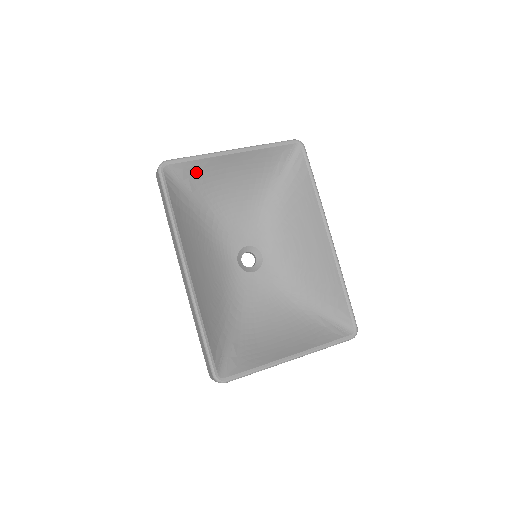
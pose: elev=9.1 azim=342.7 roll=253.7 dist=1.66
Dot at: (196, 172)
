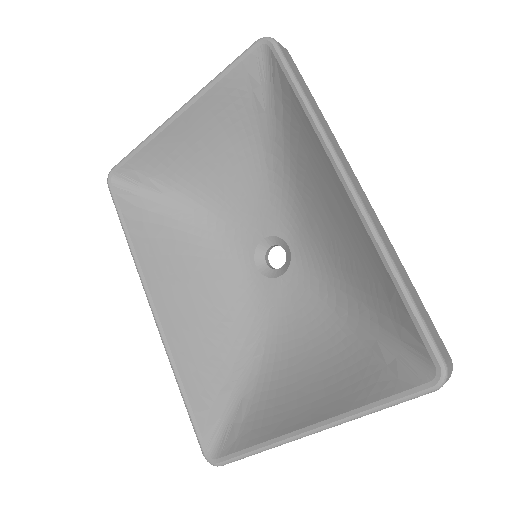
Dot at: (152, 165)
